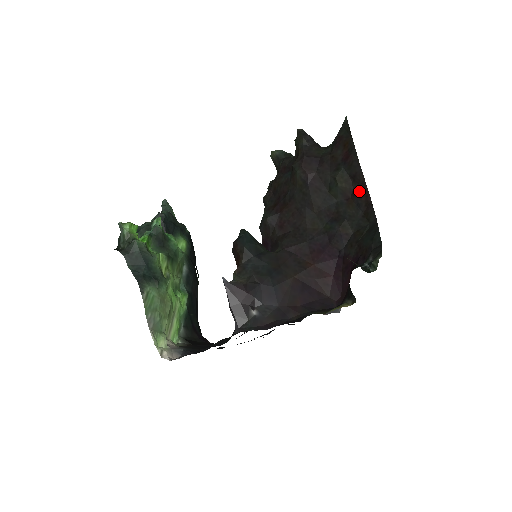
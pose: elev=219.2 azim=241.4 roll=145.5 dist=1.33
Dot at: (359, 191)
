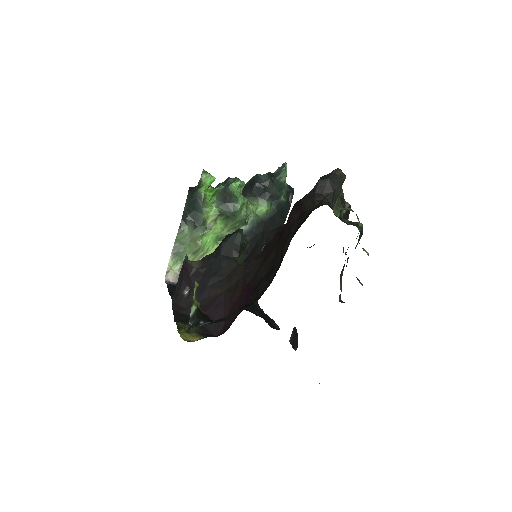
Dot at: occluded
